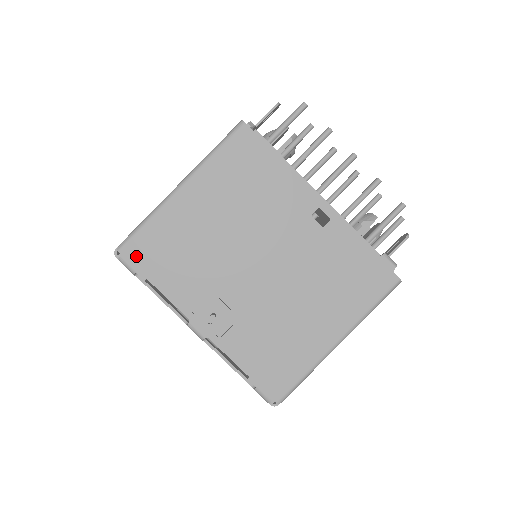
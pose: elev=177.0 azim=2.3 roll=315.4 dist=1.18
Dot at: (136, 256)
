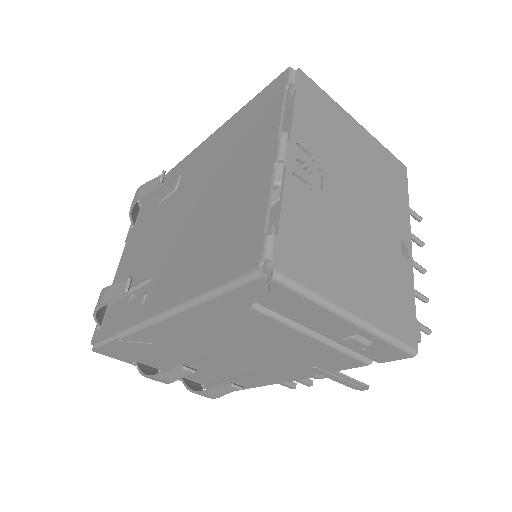
Dot at: (304, 85)
